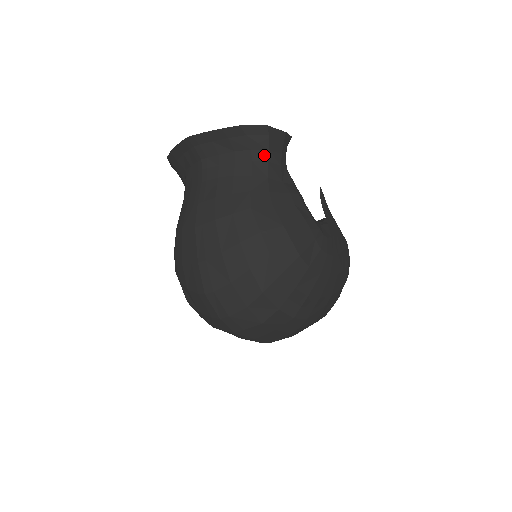
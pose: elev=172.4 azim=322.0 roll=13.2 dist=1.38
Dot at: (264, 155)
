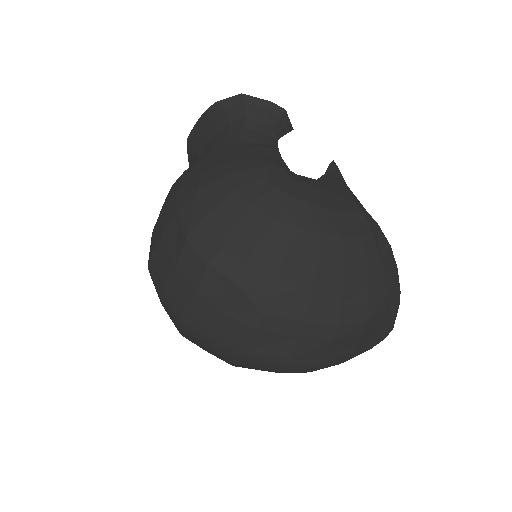
Dot at: (241, 123)
